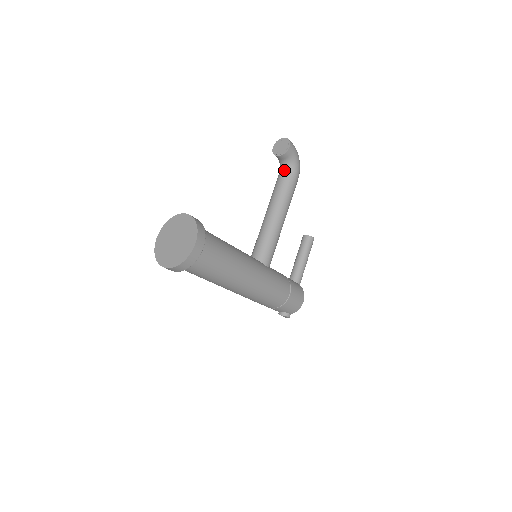
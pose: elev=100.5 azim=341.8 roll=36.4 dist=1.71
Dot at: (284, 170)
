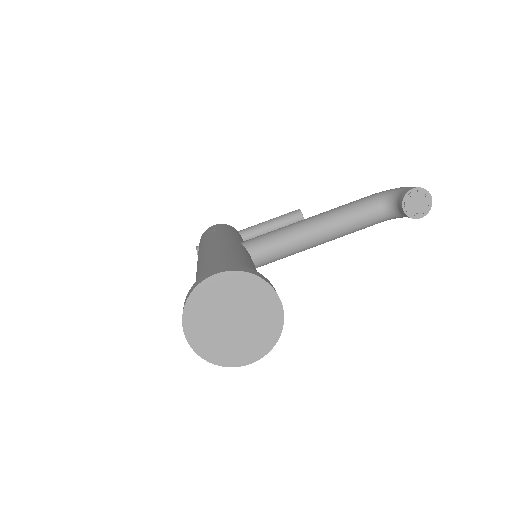
Dot at: (384, 211)
